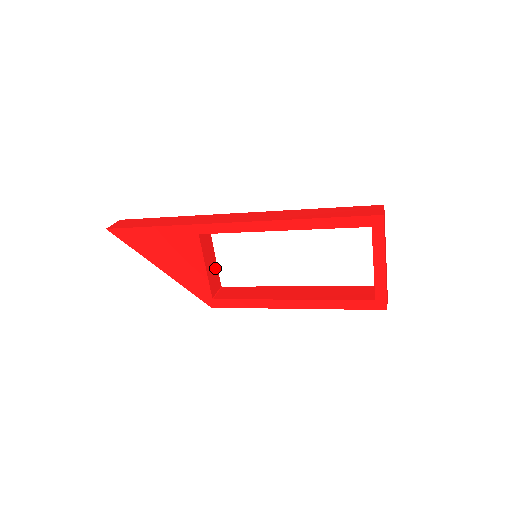
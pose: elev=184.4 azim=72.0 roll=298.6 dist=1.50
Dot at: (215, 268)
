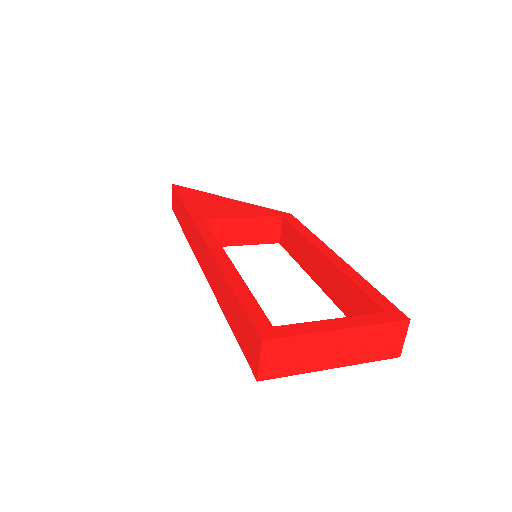
Dot at: (255, 222)
